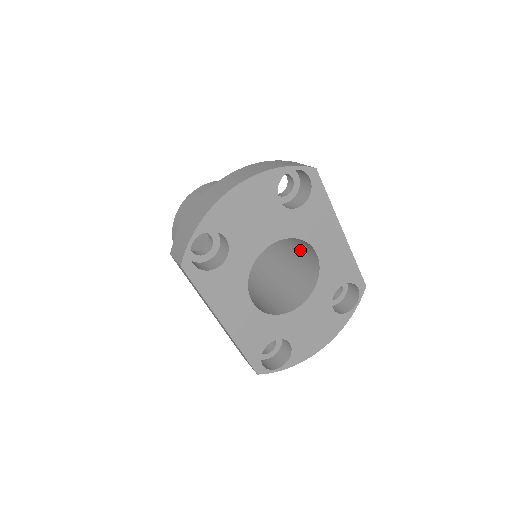
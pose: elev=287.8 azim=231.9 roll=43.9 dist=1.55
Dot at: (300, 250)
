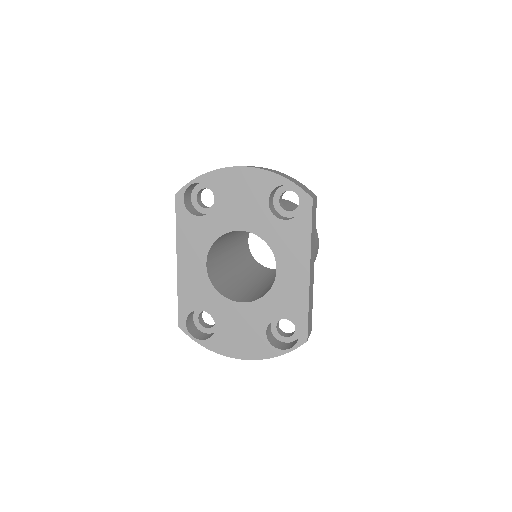
Dot at: occluded
